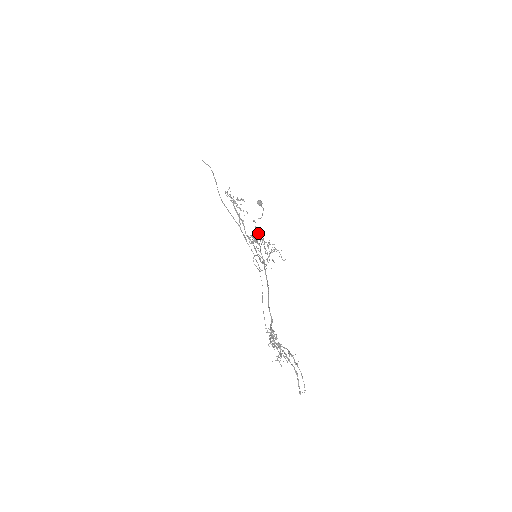
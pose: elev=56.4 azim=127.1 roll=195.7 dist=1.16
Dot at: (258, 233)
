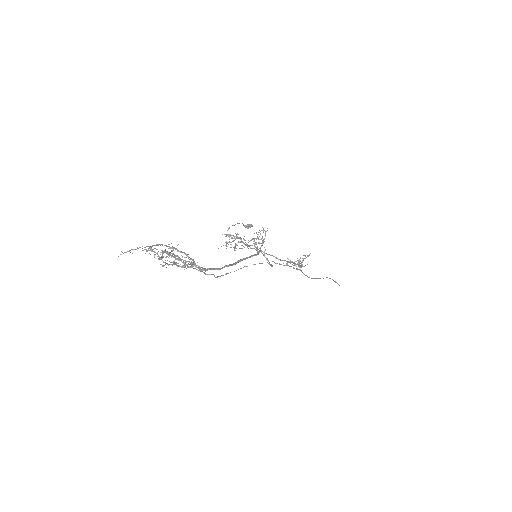
Dot at: (228, 236)
